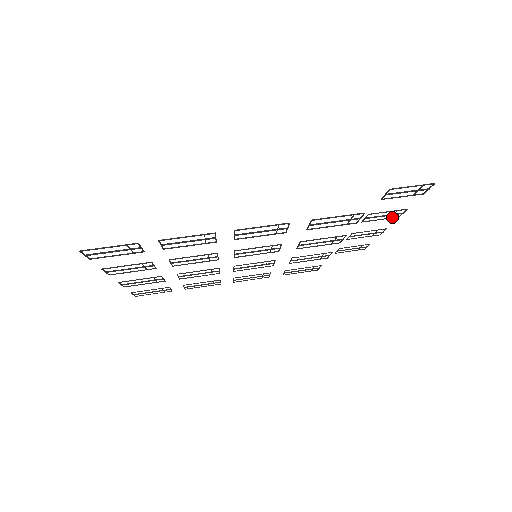
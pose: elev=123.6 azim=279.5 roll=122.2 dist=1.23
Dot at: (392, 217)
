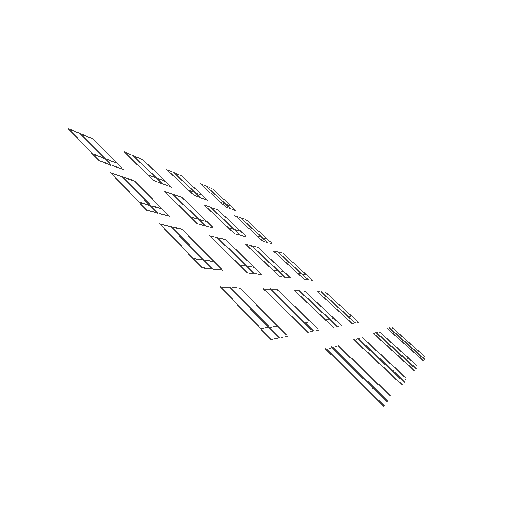
Dot at: occluded
